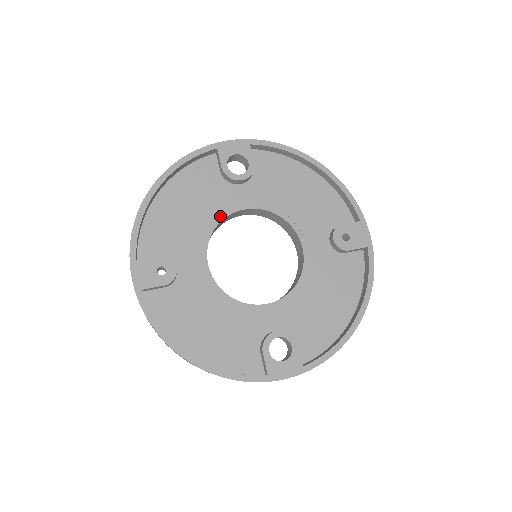
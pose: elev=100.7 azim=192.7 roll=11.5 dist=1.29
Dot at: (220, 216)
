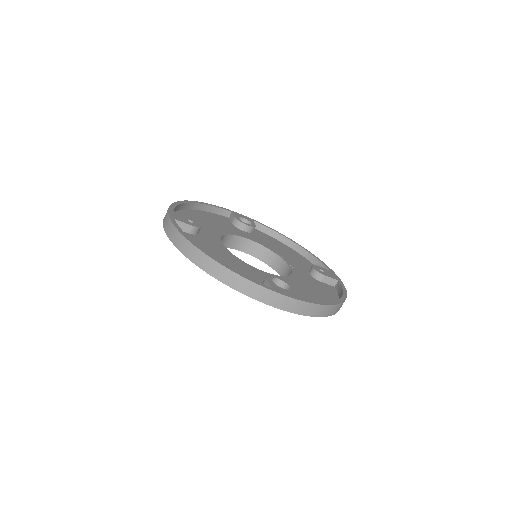
Dot at: (231, 233)
